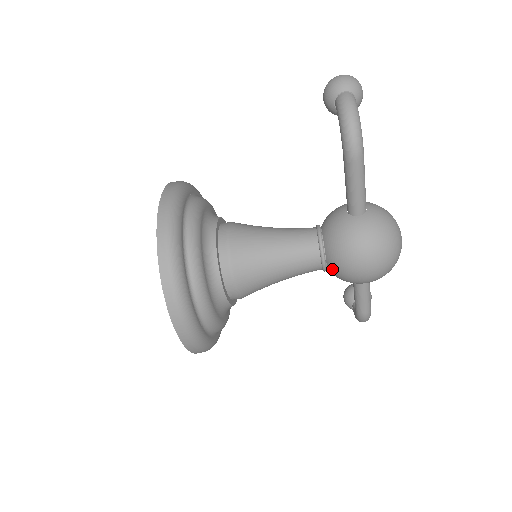
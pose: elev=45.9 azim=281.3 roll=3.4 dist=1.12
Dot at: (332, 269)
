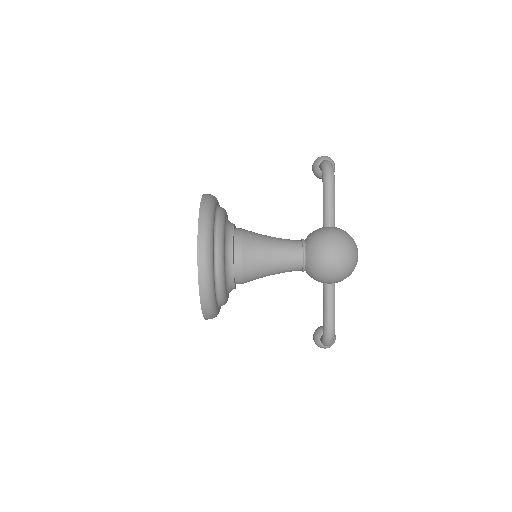
Dot at: (310, 261)
